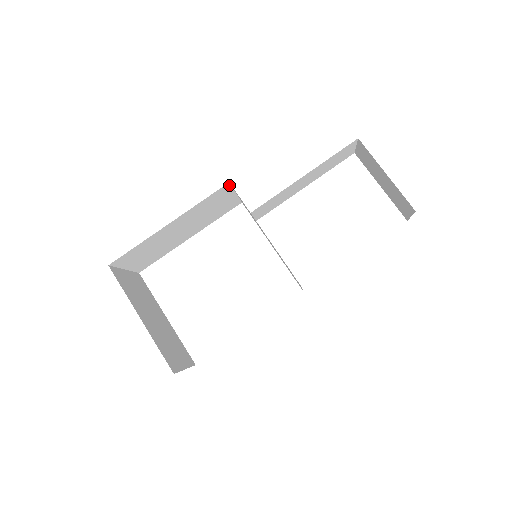
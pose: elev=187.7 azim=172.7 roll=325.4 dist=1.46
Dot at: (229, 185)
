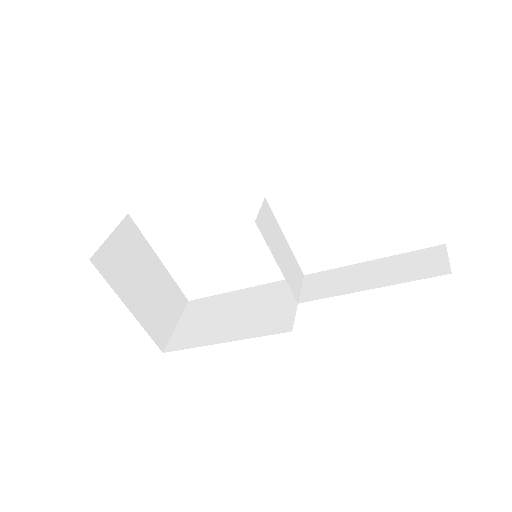
Dot at: occluded
